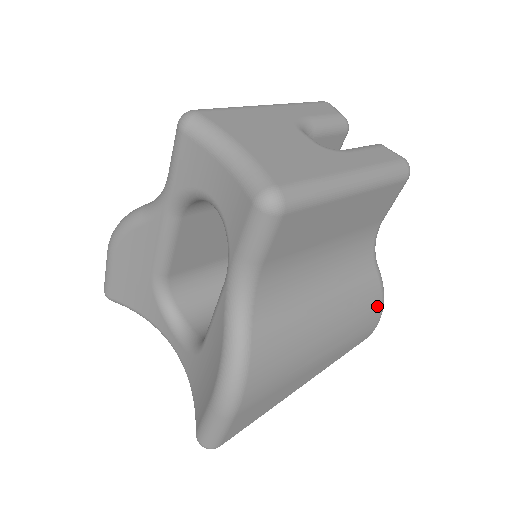
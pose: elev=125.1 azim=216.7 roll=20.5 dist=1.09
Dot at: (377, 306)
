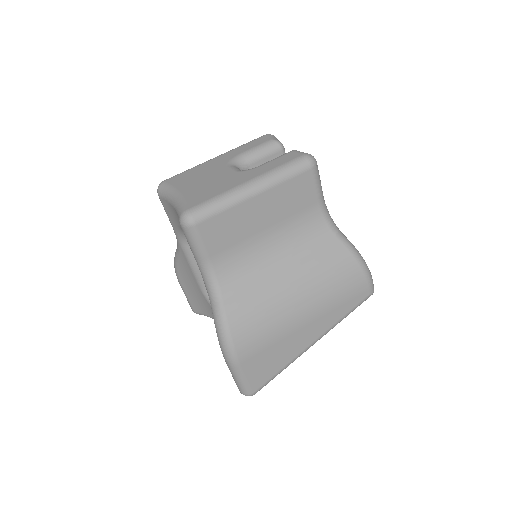
Dot at: (353, 267)
